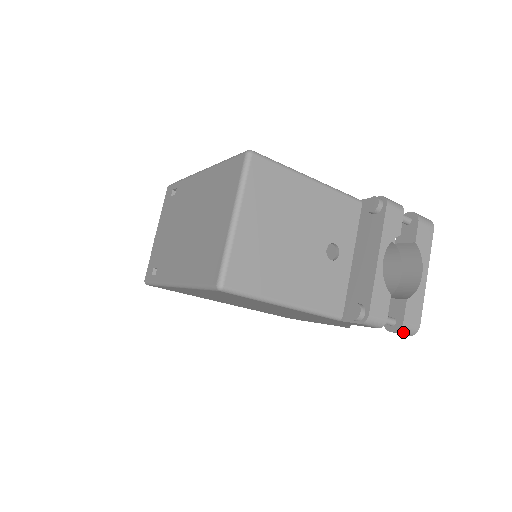
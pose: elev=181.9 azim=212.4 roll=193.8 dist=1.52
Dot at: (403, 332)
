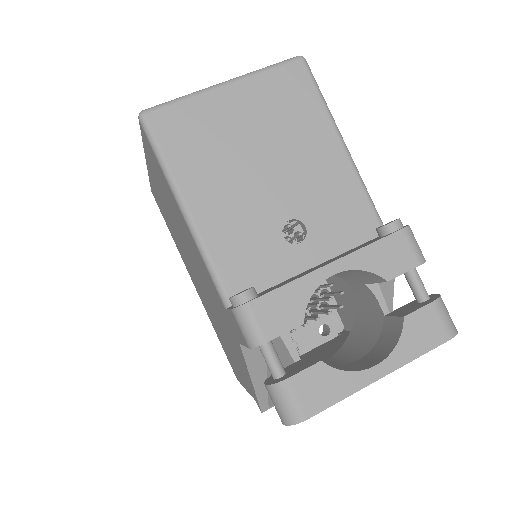
Dot at: (277, 399)
